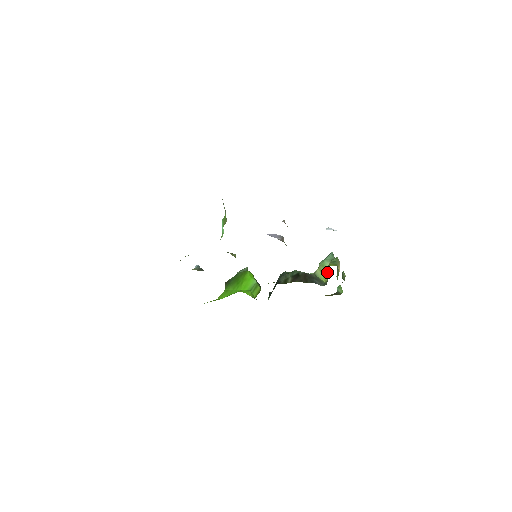
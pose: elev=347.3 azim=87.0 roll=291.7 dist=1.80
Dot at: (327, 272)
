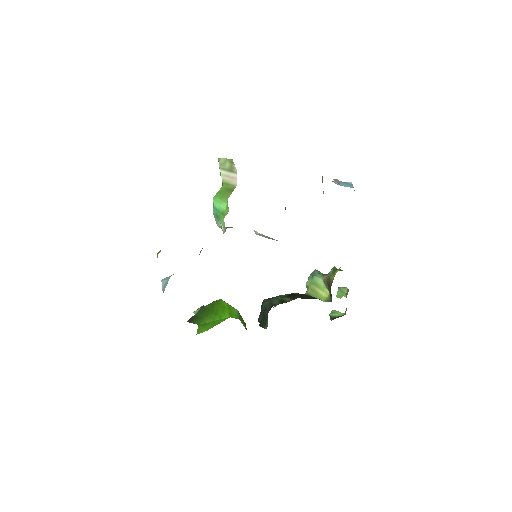
Dot at: (323, 289)
